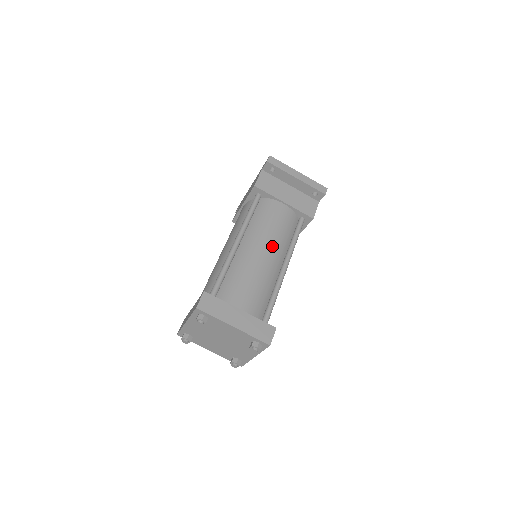
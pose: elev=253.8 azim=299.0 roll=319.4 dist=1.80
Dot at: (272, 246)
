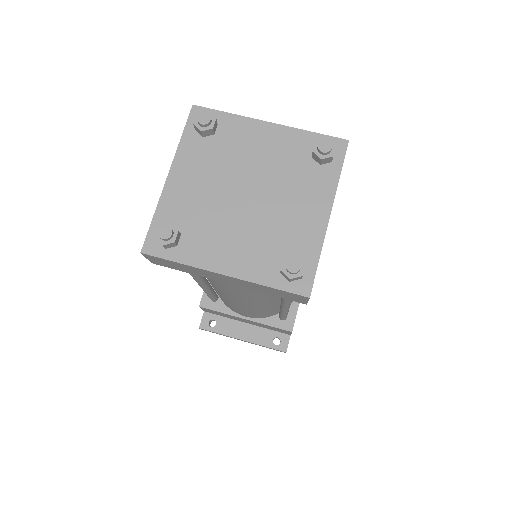
Dot at: occluded
